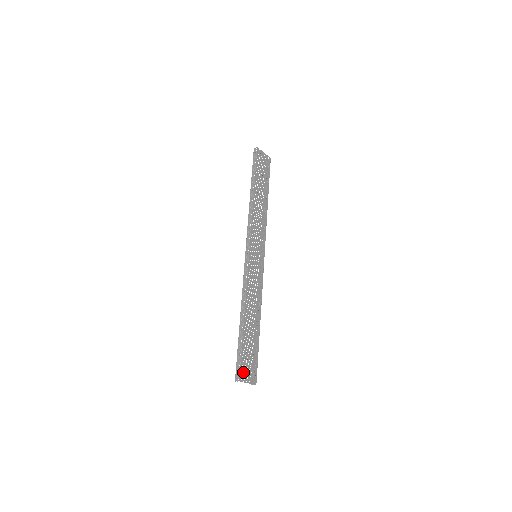
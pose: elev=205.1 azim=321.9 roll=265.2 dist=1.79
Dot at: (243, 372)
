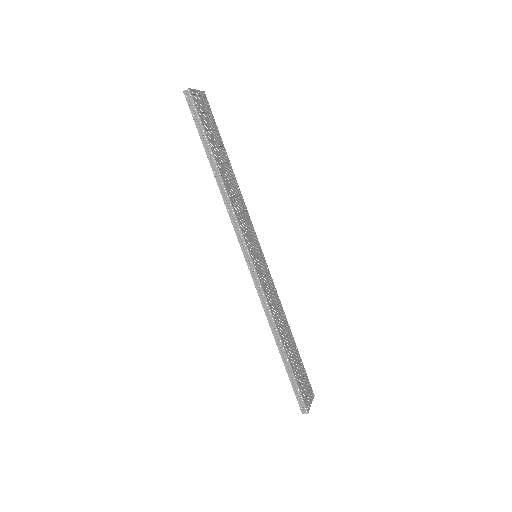
Dot at: (305, 399)
